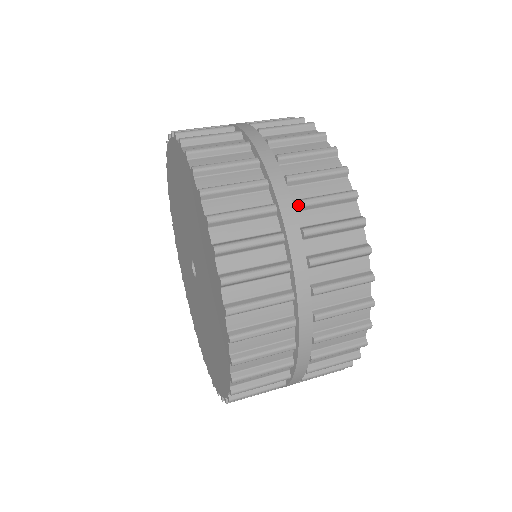
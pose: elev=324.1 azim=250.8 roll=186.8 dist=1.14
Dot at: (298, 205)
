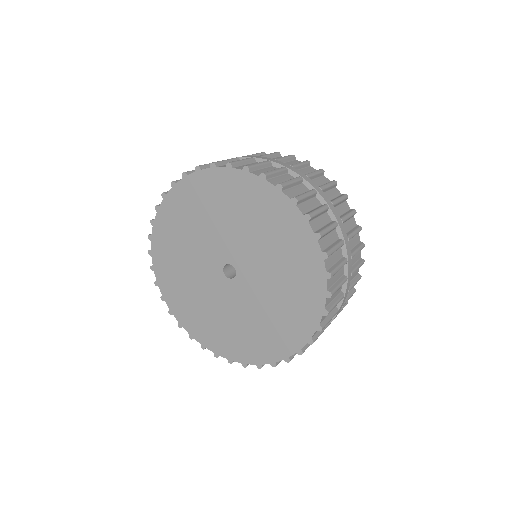
Dot at: (322, 189)
